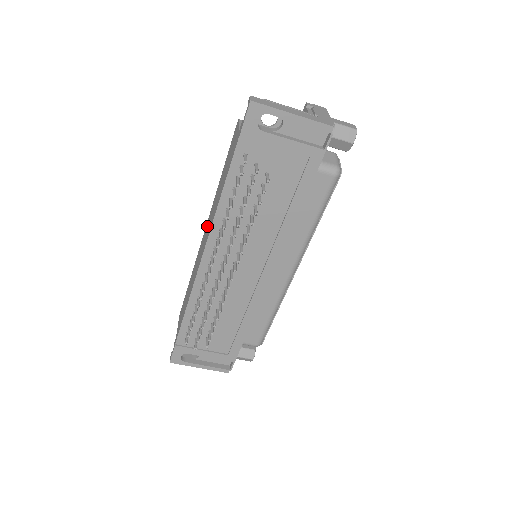
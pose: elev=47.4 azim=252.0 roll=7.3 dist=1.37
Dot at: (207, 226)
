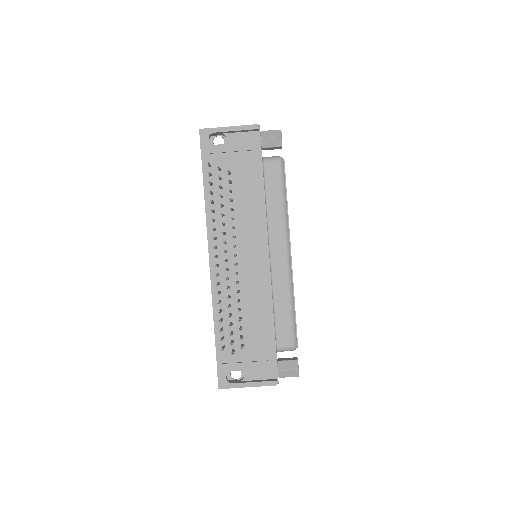
Dot at: occluded
